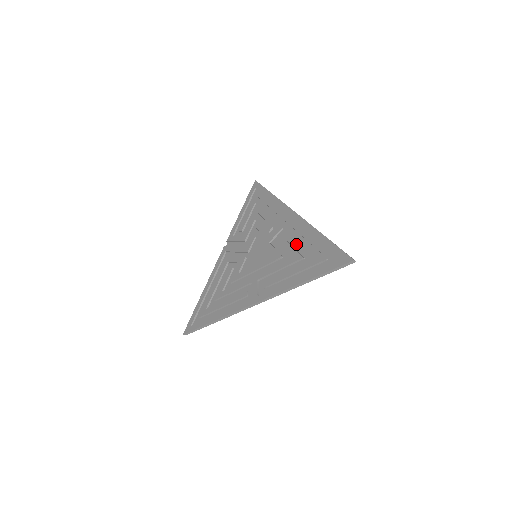
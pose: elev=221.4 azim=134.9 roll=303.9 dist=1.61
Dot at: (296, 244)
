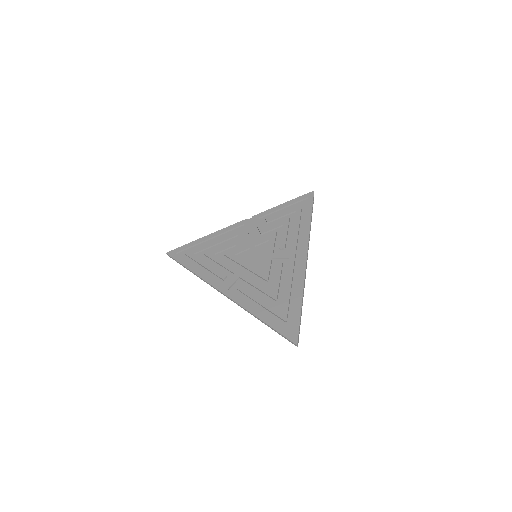
Dot at: (283, 283)
